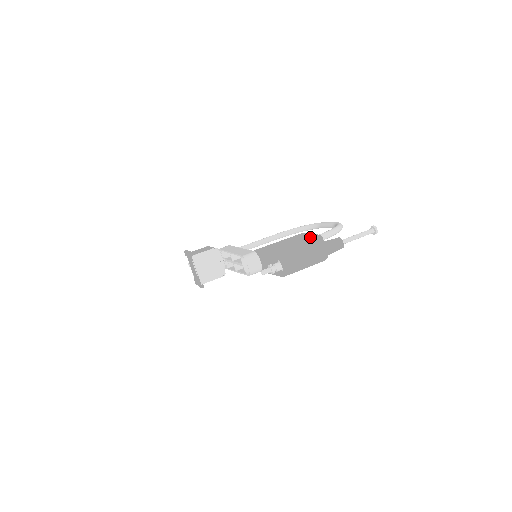
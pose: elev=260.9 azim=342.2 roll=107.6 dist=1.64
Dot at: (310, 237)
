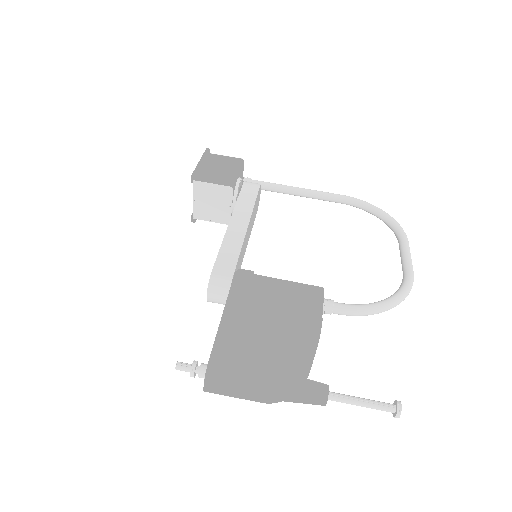
Dot at: (301, 339)
